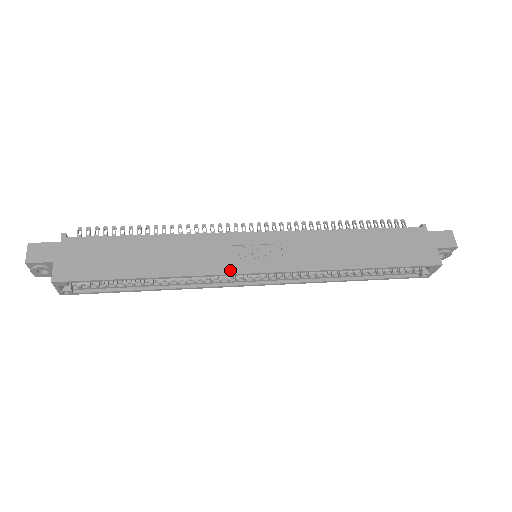
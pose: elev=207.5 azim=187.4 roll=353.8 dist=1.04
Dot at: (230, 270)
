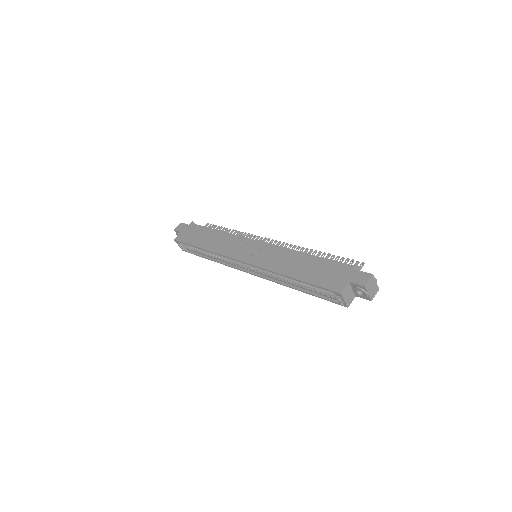
Dot at: (231, 255)
